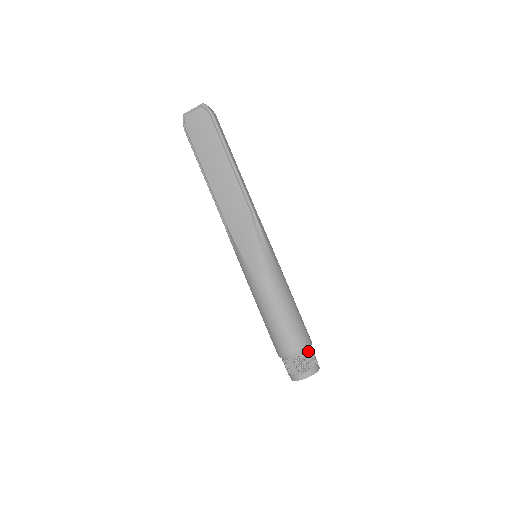
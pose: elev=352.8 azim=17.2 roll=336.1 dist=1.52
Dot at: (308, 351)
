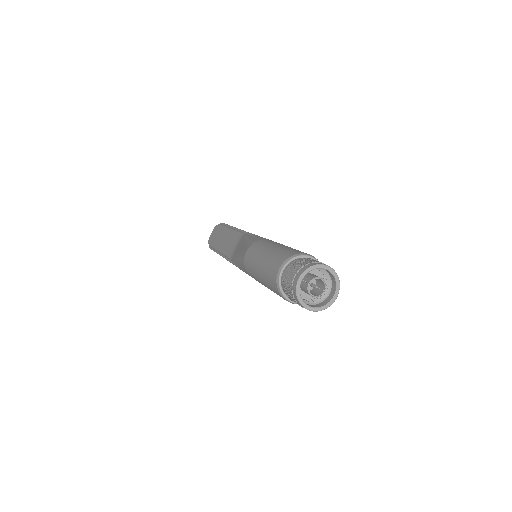
Dot at: (304, 258)
